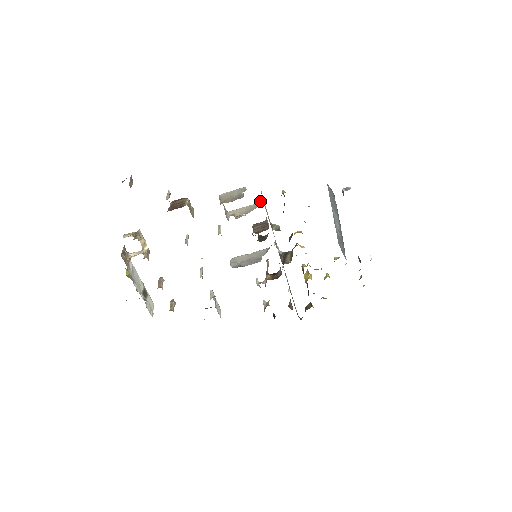
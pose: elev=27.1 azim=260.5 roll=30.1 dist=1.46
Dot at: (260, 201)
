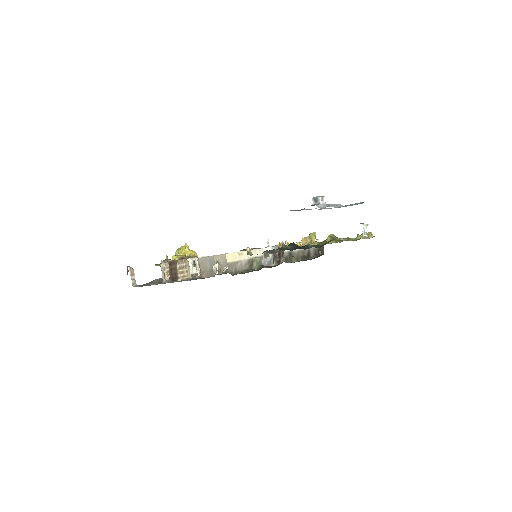
Dot at: (232, 254)
